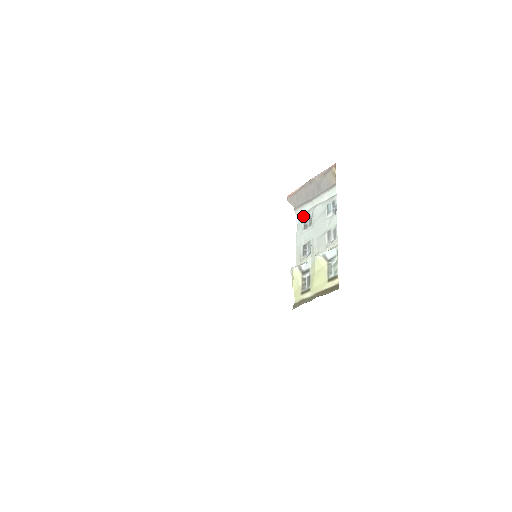
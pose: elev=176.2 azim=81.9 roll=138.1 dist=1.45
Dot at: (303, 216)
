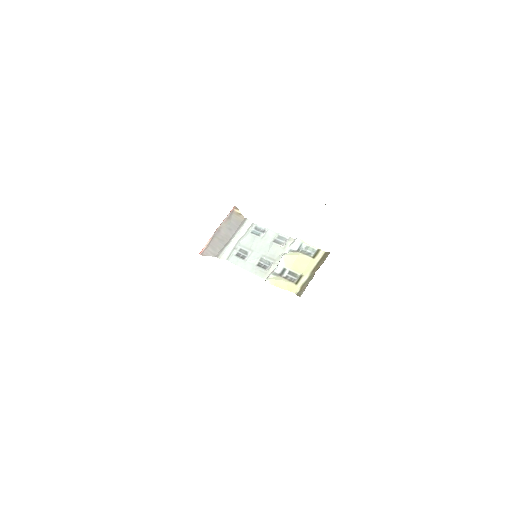
Dot at: (232, 254)
